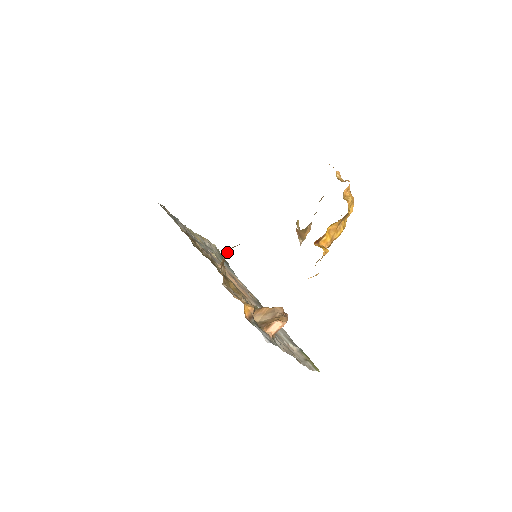
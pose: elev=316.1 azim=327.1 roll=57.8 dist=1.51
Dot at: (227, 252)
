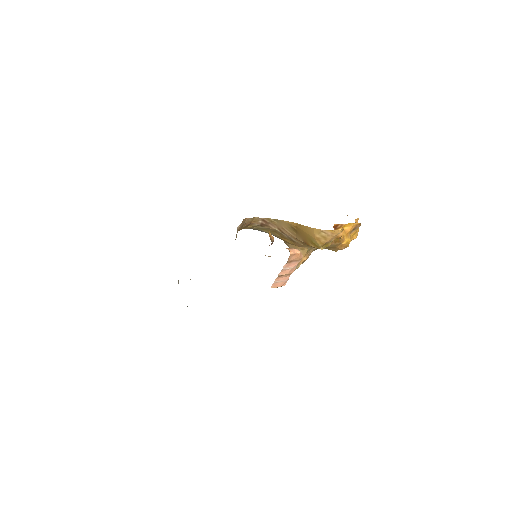
Dot at: (249, 219)
